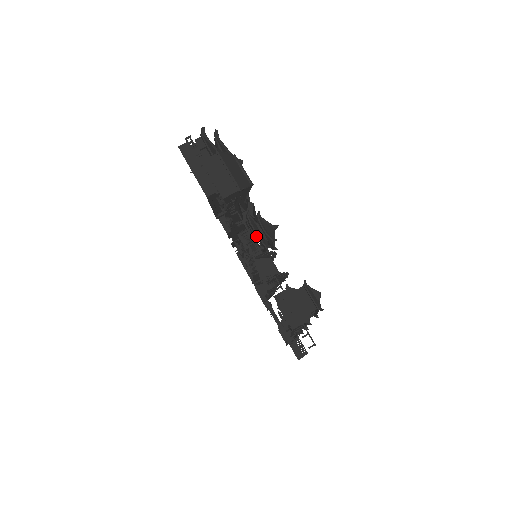
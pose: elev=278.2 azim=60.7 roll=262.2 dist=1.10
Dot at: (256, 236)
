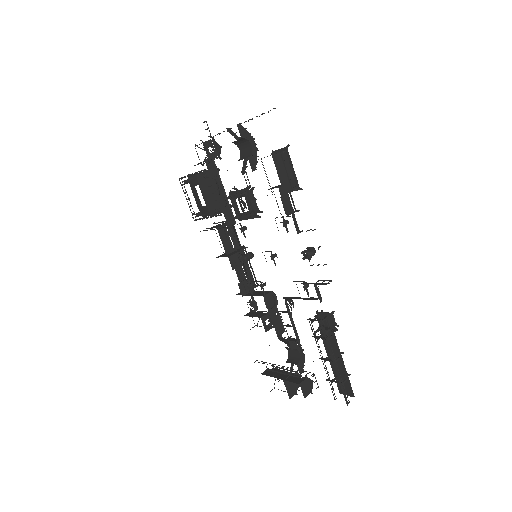
Dot at: (240, 197)
